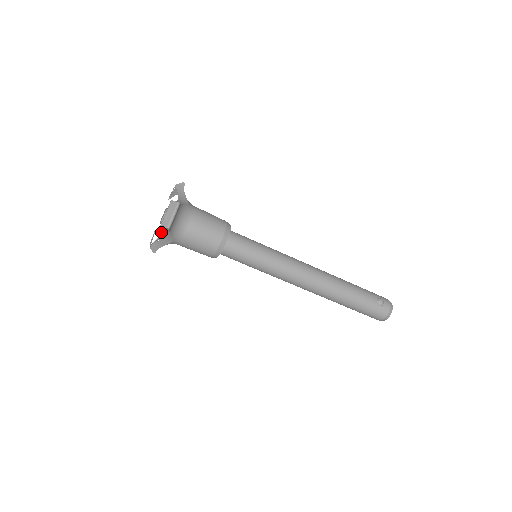
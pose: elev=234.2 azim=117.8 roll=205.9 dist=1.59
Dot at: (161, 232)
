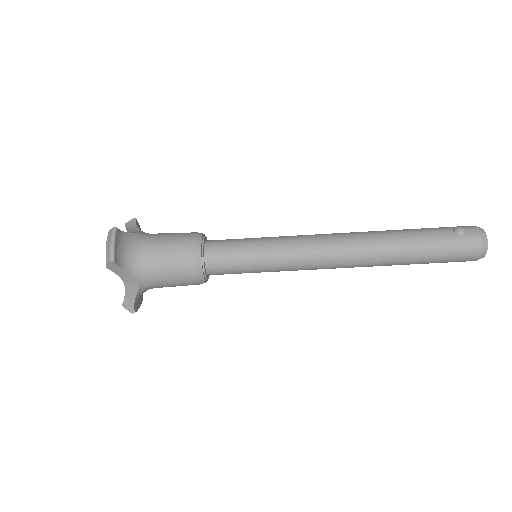
Dot at: occluded
